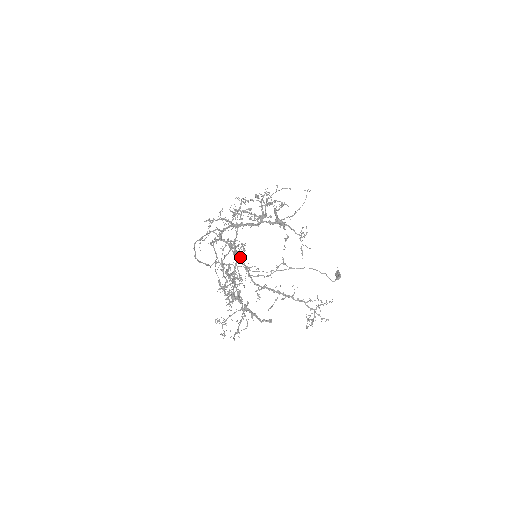
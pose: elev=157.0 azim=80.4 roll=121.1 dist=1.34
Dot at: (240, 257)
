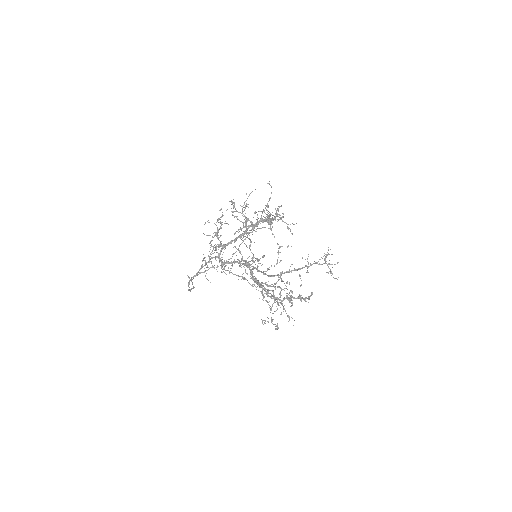
Dot at: occluded
